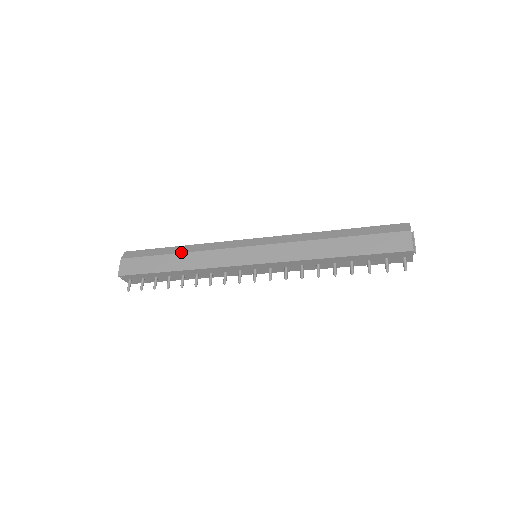
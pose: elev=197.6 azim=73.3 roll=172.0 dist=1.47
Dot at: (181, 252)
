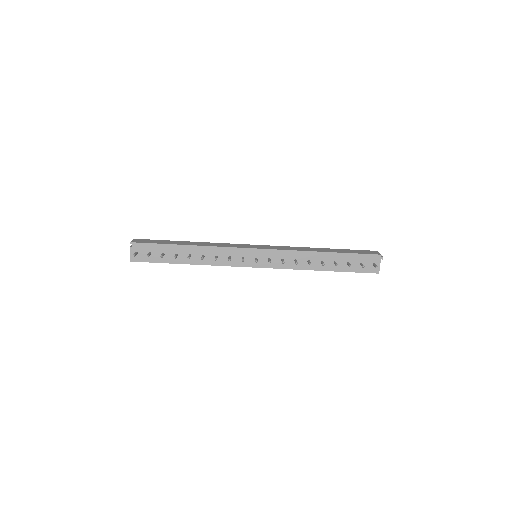
Dot at: occluded
